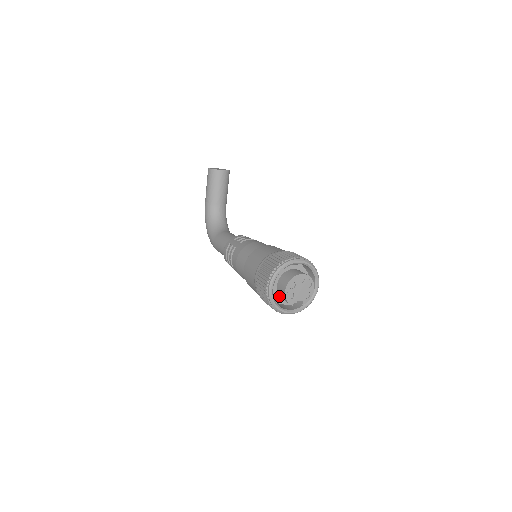
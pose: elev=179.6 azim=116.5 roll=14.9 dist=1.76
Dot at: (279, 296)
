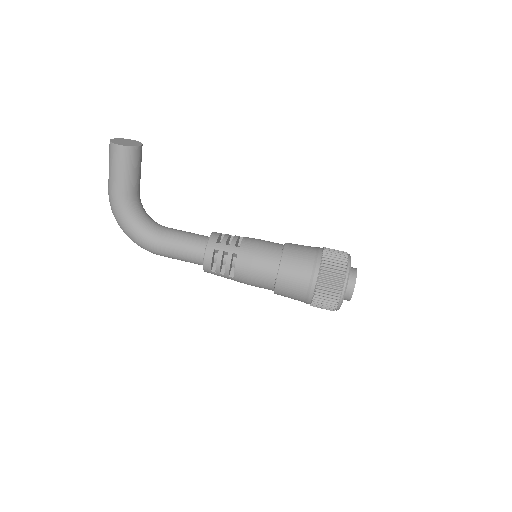
Dot at: occluded
